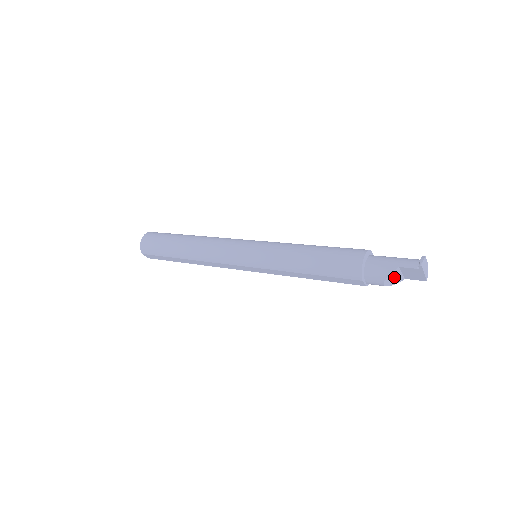
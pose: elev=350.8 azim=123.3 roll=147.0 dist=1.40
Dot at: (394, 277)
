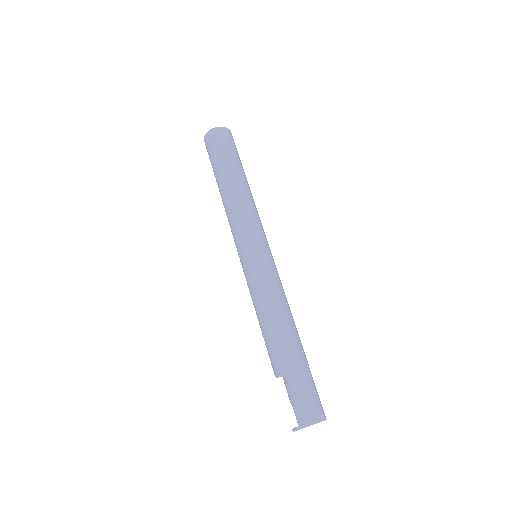
Dot at: occluded
